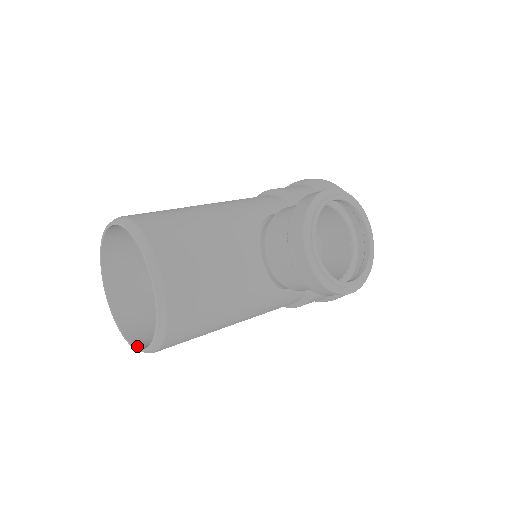
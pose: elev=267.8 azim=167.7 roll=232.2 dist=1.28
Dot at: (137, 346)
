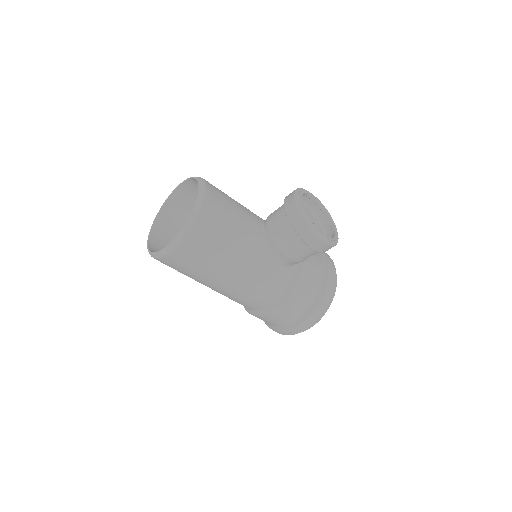
Dot at: (165, 249)
